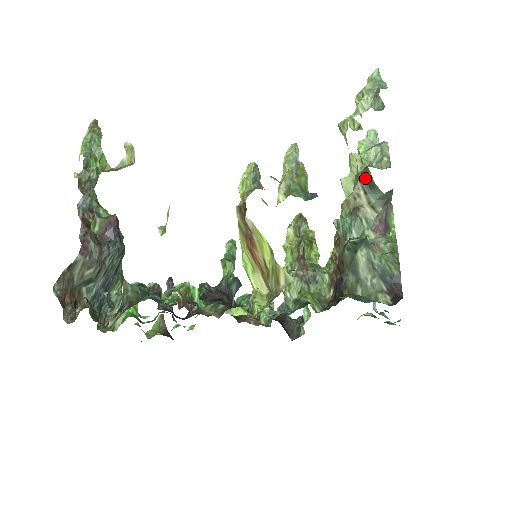
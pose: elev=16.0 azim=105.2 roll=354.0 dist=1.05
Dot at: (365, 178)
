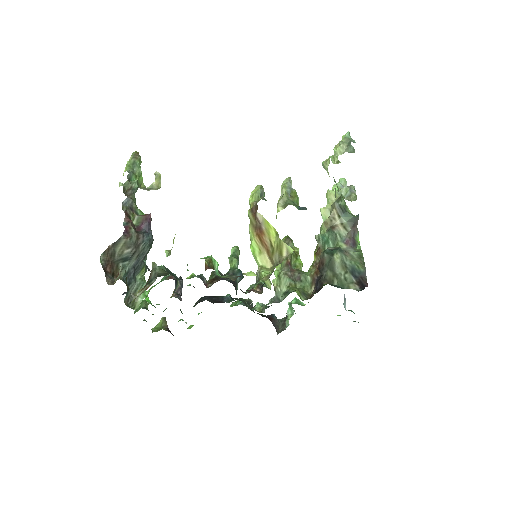
Dot at: (339, 204)
